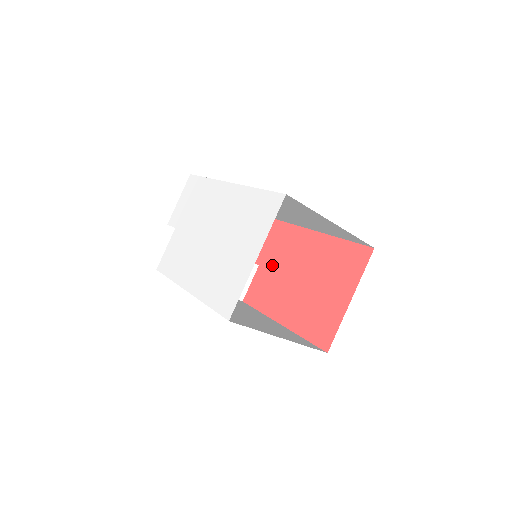
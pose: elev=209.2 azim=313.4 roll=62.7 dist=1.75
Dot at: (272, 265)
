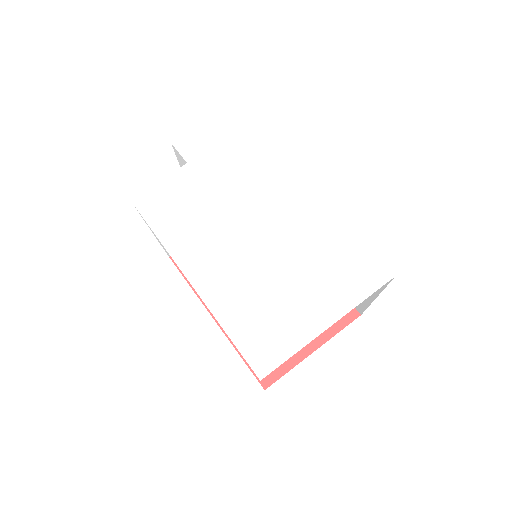
Dot at: occluded
